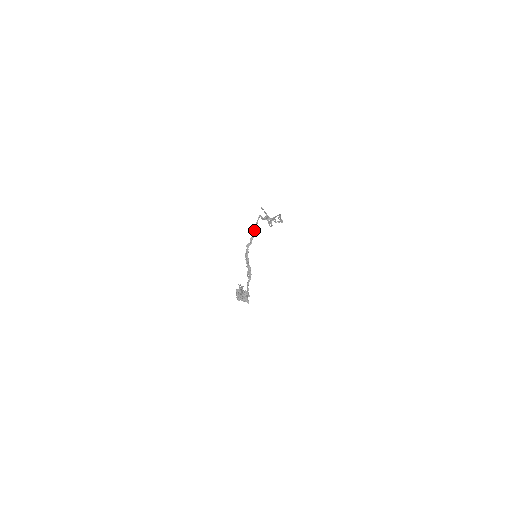
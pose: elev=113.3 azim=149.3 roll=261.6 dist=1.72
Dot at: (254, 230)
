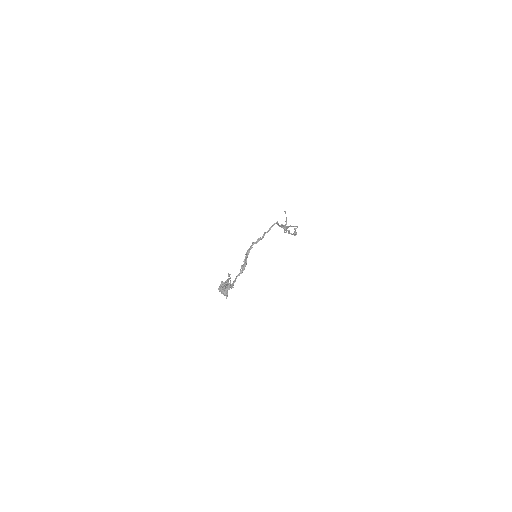
Dot at: (266, 232)
